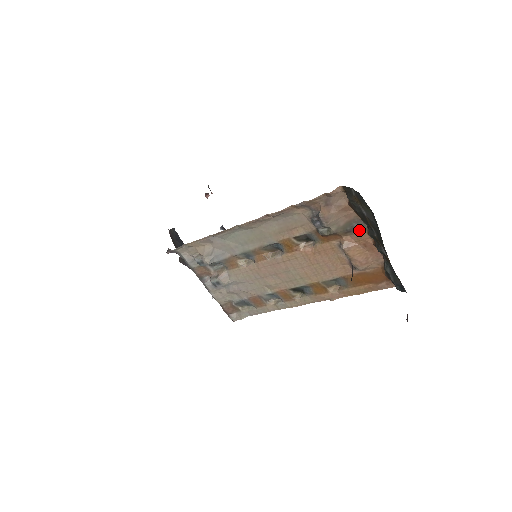
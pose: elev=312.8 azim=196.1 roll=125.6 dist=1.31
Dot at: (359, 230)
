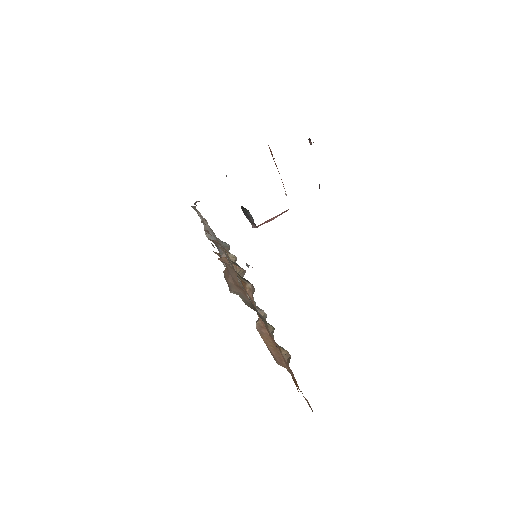
Dot at: (265, 322)
